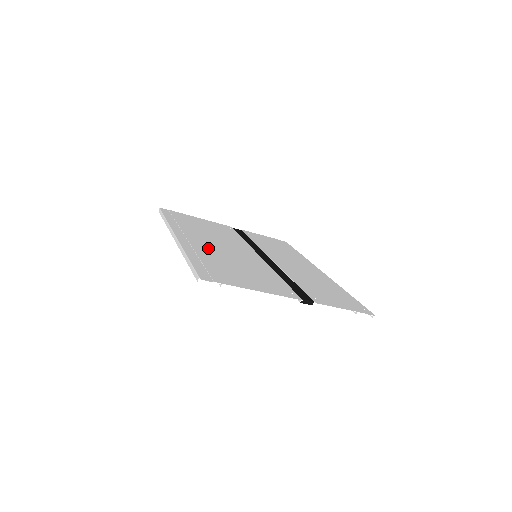
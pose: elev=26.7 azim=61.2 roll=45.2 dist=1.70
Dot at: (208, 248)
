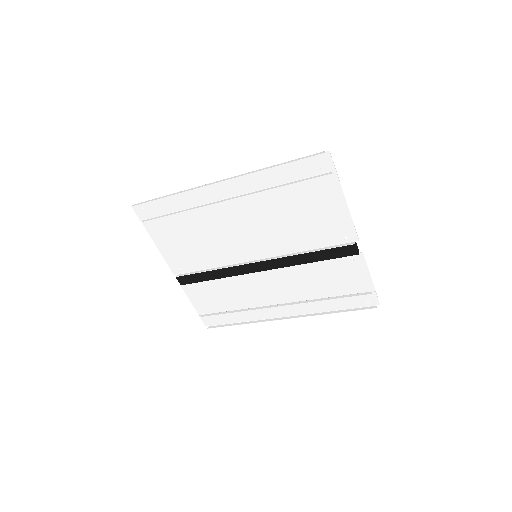
Dot at: (248, 203)
